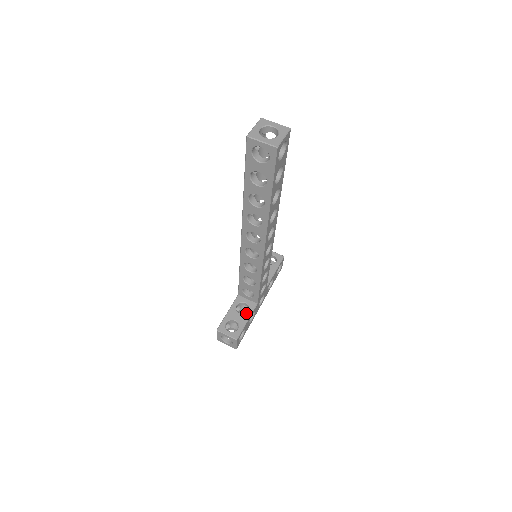
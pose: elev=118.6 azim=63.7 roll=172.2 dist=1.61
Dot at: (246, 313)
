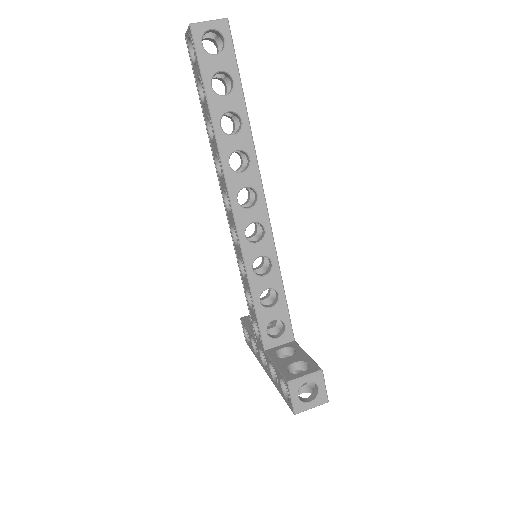
Dot at: (296, 351)
